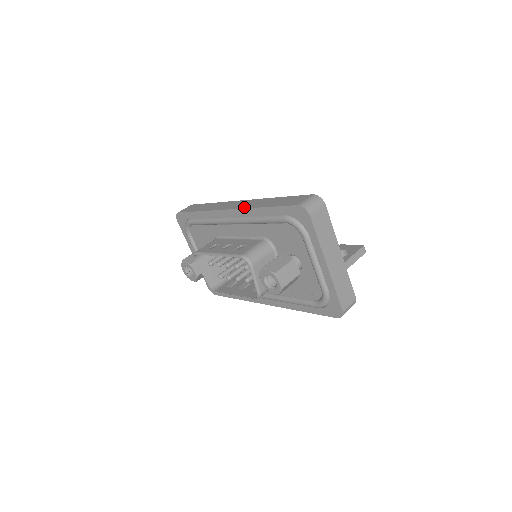
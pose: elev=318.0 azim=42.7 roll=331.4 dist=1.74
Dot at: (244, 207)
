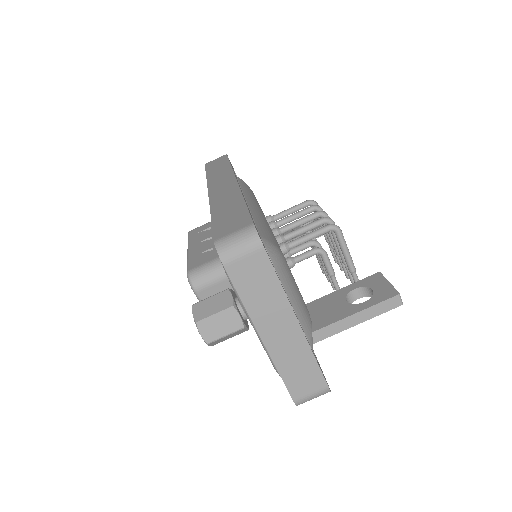
Dot at: (212, 199)
